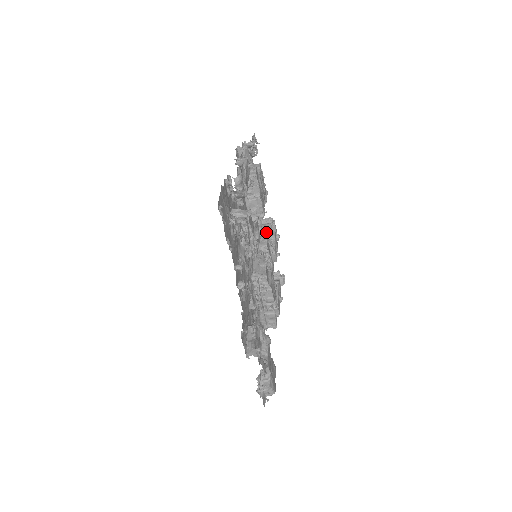
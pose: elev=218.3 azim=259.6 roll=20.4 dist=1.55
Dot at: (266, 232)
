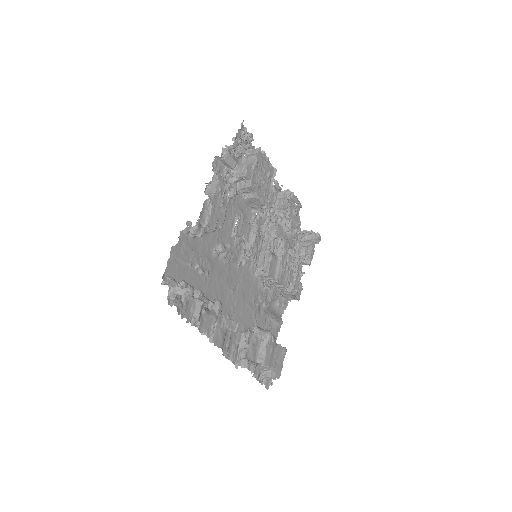
Dot at: (280, 211)
